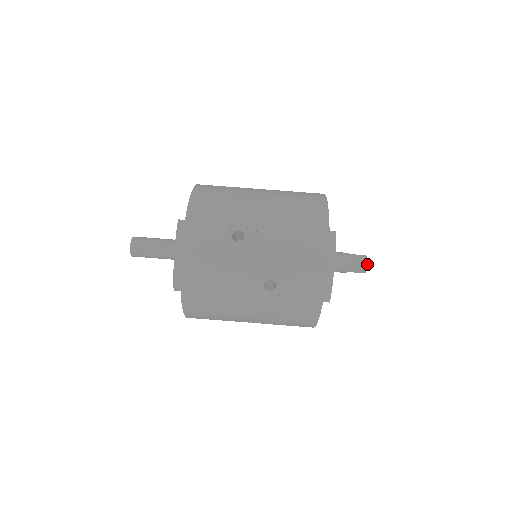
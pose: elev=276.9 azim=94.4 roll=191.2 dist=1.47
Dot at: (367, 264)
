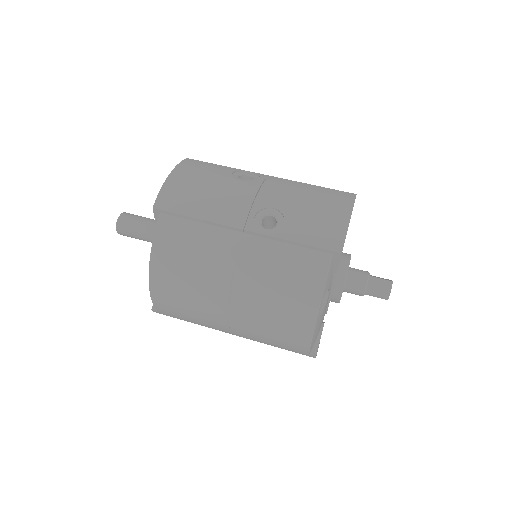
Dot at: (391, 282)
